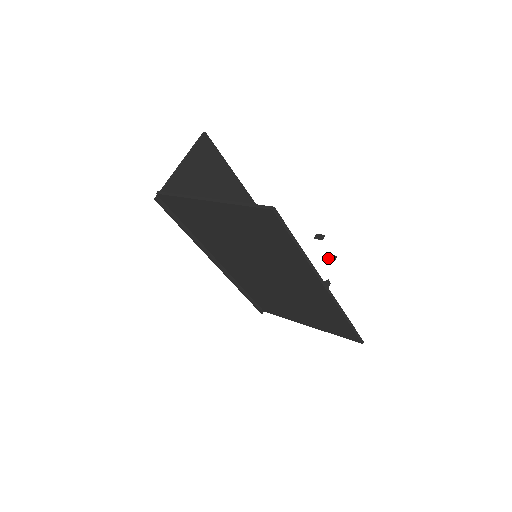
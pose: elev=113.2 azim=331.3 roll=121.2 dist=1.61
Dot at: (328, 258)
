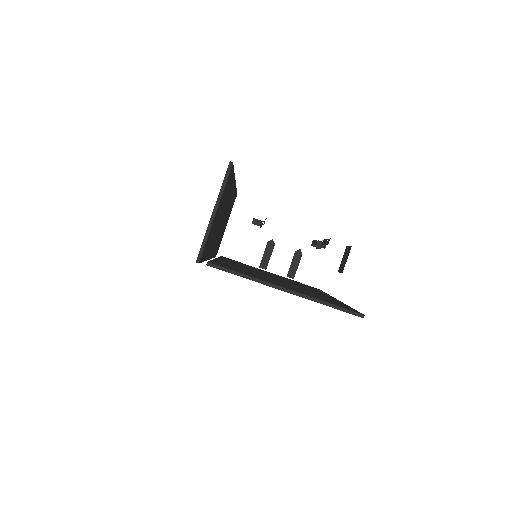
Dot at: (313, 245)
